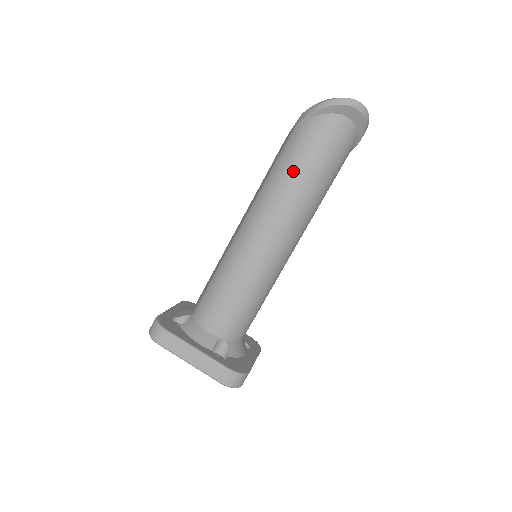
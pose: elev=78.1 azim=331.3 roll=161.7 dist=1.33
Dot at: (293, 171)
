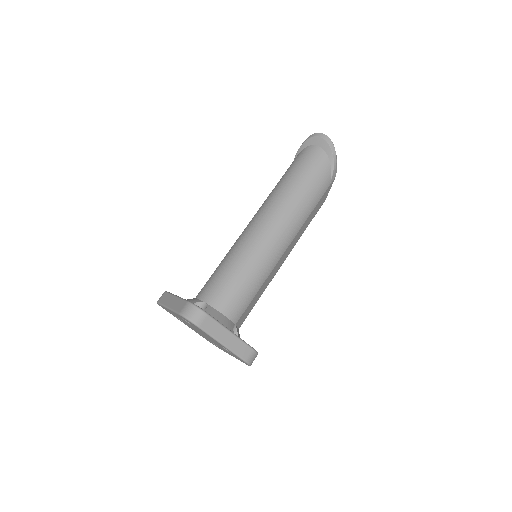
Dot at: (278, 183)
